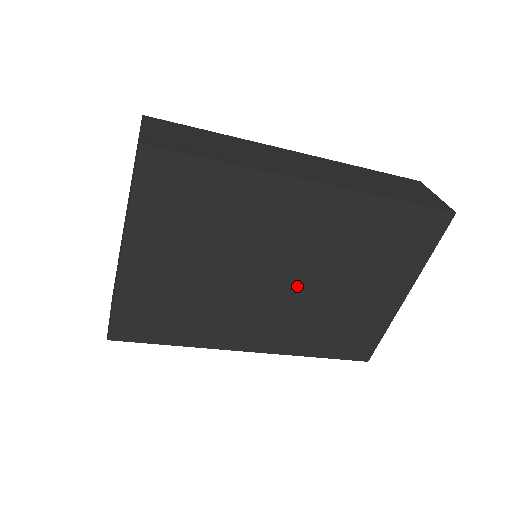
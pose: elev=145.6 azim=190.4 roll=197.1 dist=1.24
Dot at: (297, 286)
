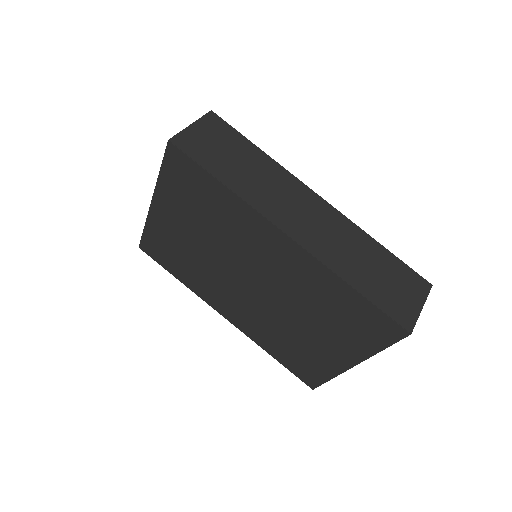
Dot at: (263, 298)
